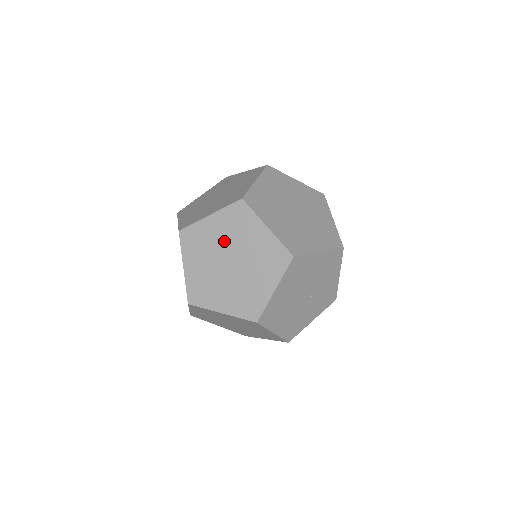
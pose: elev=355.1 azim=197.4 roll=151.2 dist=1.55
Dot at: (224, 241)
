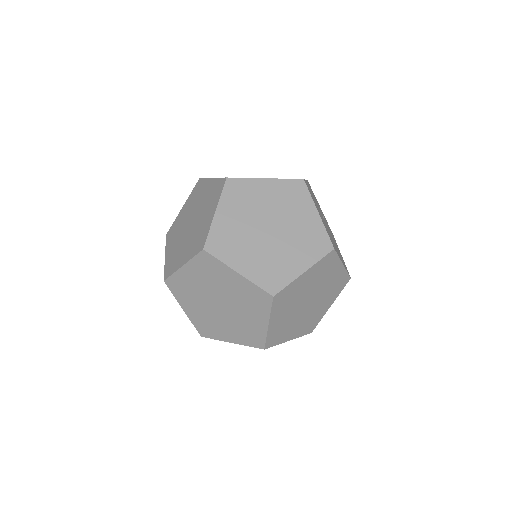
Dot at: (292, 310)
